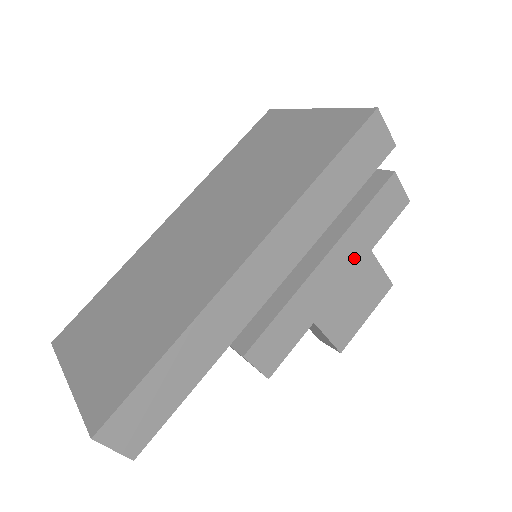
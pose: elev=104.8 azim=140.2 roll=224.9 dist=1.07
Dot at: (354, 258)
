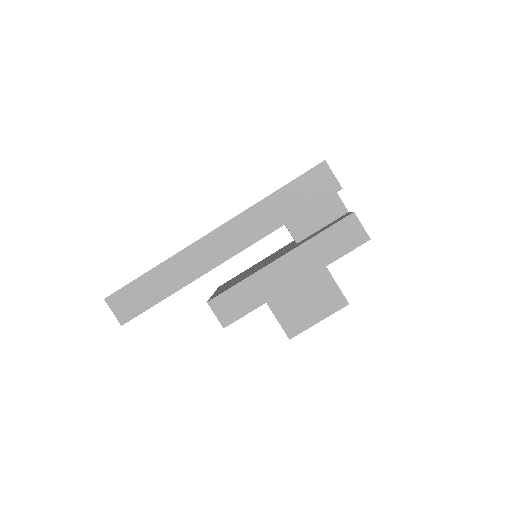
Dot at: (308, 267)
